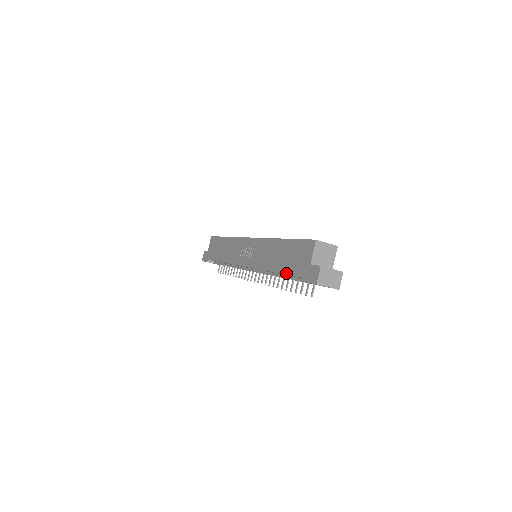
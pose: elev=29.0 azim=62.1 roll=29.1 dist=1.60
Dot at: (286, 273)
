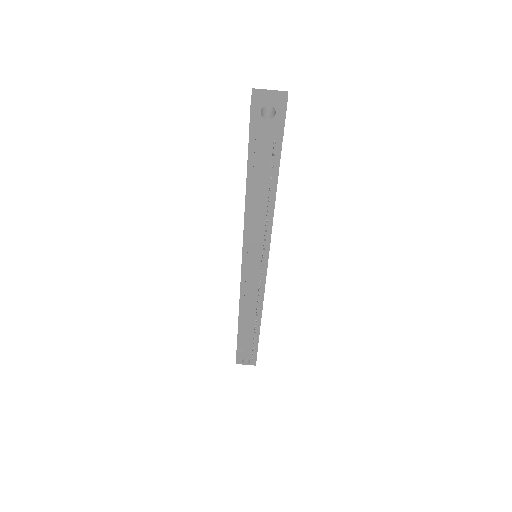
Dot at: occluded
